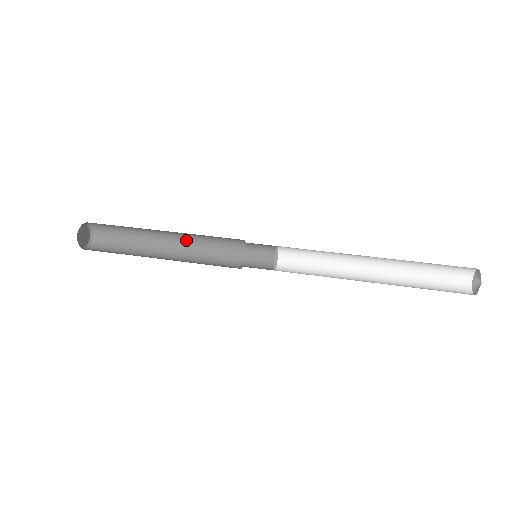
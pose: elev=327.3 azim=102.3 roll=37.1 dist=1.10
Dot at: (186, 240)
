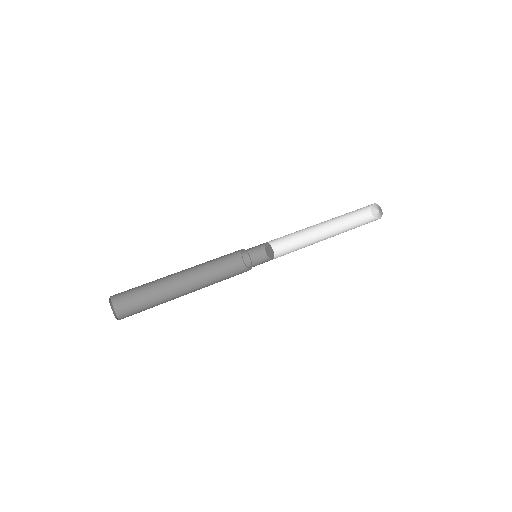
Dot at: (199, 280)
